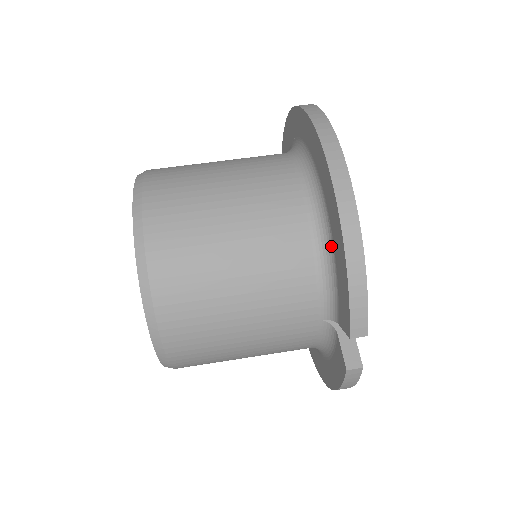
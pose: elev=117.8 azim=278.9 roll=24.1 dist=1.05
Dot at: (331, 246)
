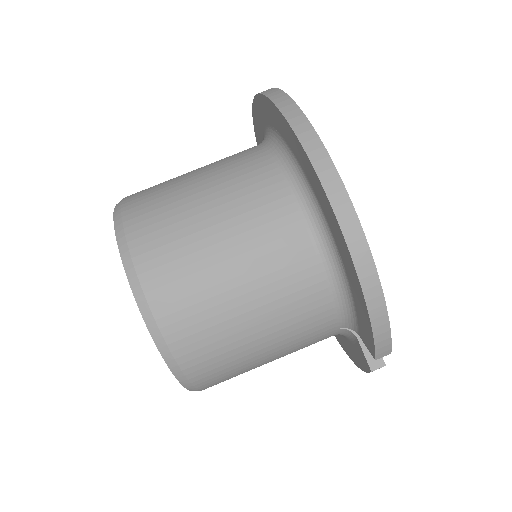
Dot at: (345, 279)
